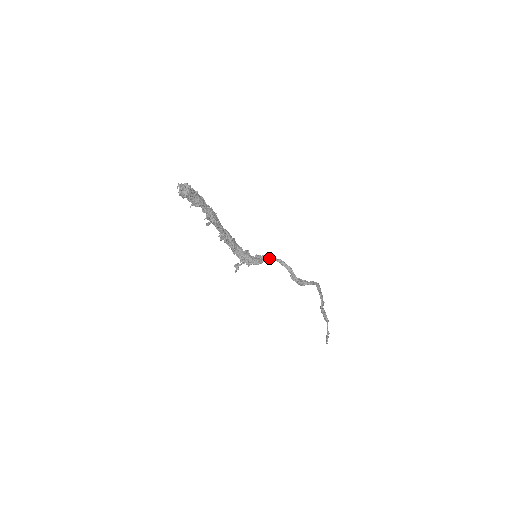
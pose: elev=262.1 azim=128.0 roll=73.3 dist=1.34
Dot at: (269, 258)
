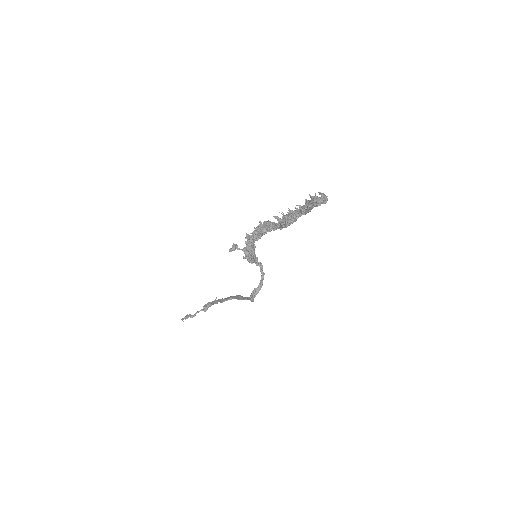
Dot at: (259, 264)
